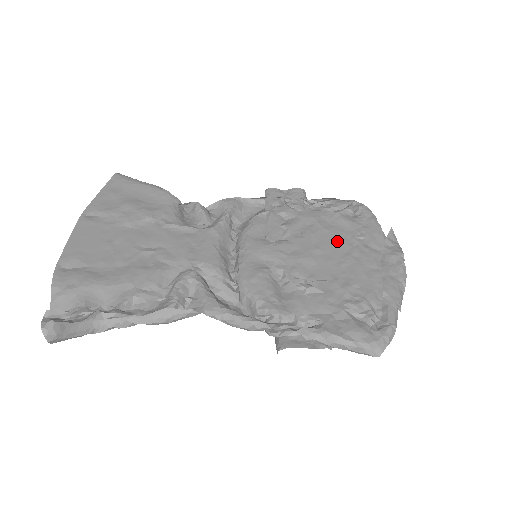
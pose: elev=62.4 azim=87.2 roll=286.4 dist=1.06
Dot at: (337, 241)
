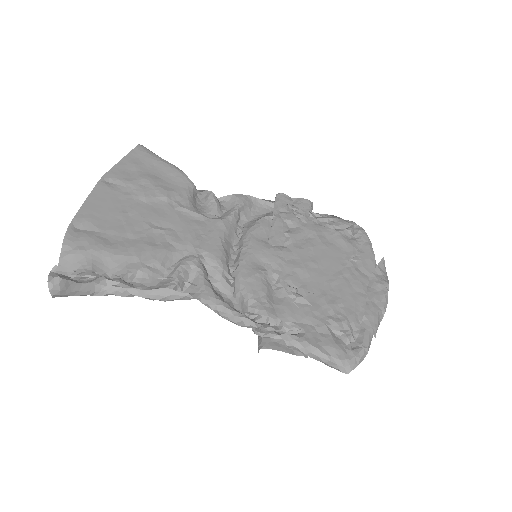
Dot at: (332, 259)
